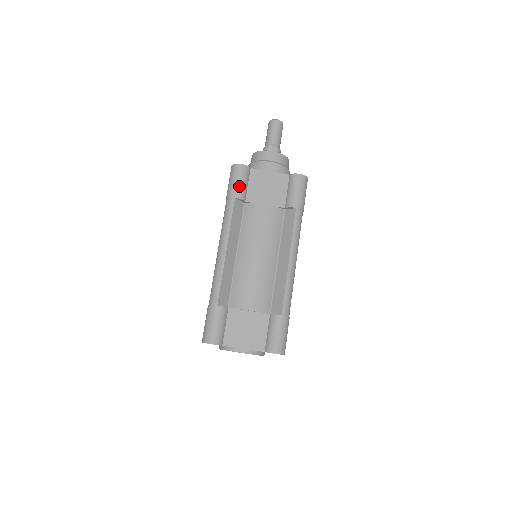
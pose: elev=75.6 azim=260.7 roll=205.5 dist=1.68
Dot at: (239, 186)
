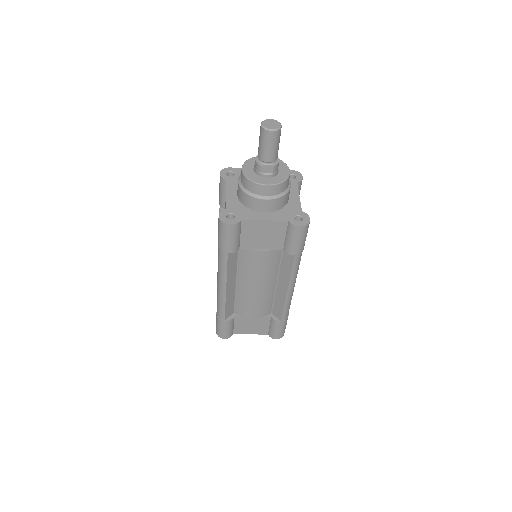
Dot at: (231, 243)
